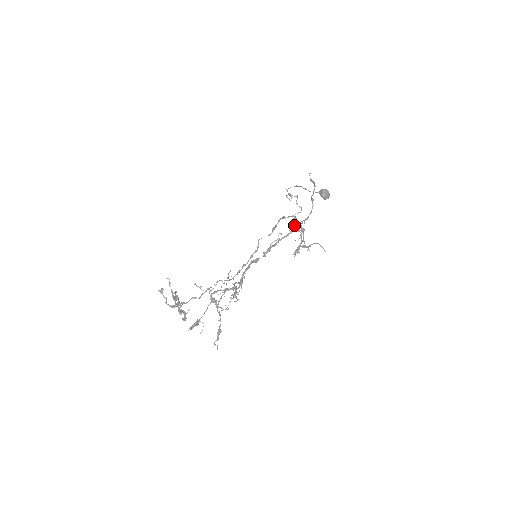
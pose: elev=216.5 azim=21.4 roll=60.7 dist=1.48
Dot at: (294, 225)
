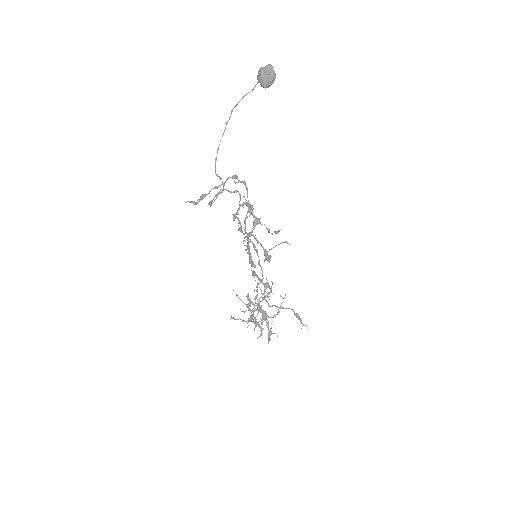
Dot at: occluded
